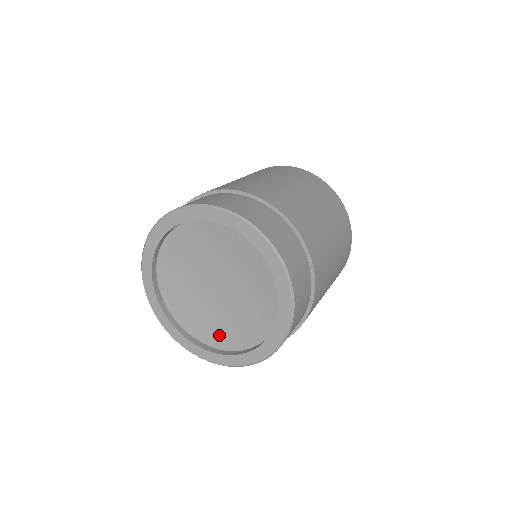
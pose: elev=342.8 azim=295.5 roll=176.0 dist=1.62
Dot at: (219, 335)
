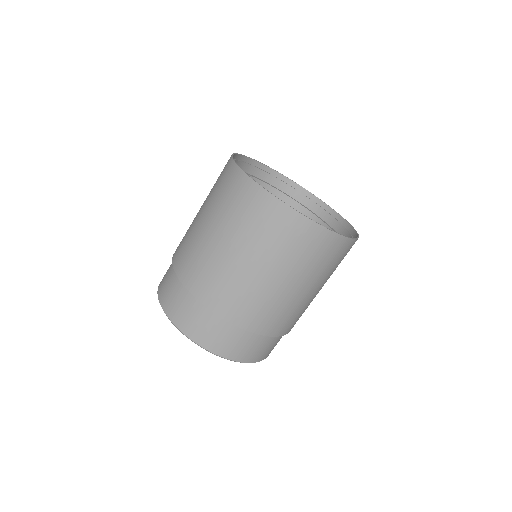
Dot at: occluded
